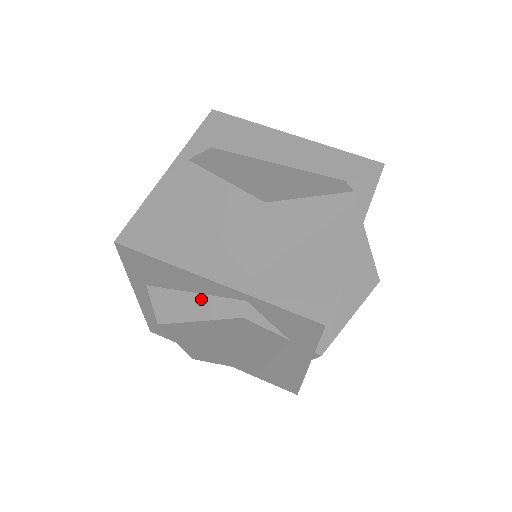
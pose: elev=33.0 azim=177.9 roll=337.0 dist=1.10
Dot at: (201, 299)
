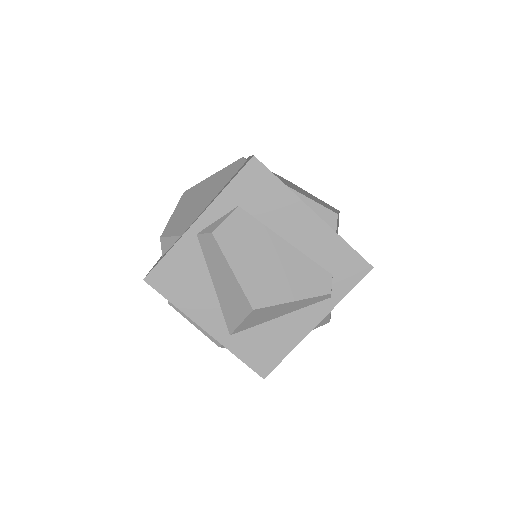
Dot at: occluded
